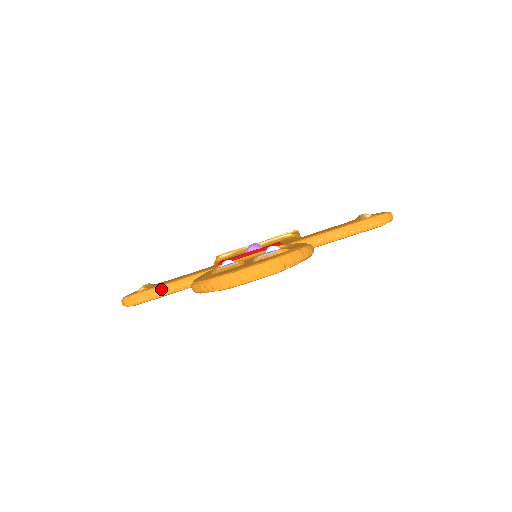
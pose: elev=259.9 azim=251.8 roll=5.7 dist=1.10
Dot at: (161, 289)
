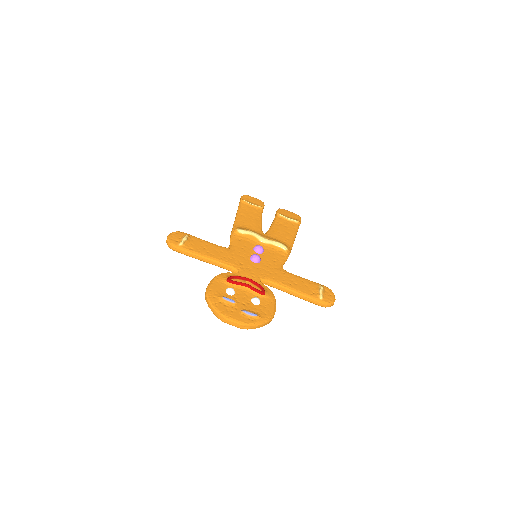
Dot at: (192, 254)
